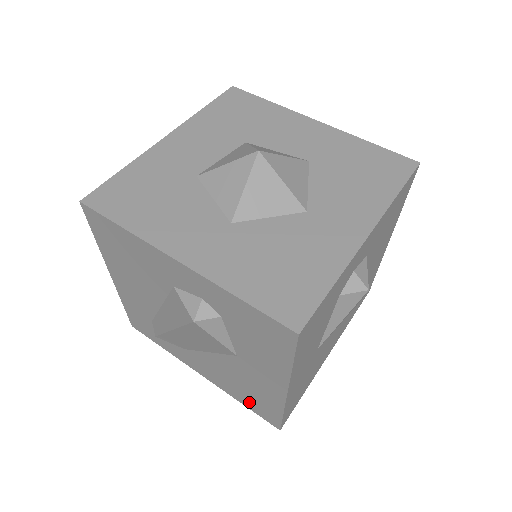
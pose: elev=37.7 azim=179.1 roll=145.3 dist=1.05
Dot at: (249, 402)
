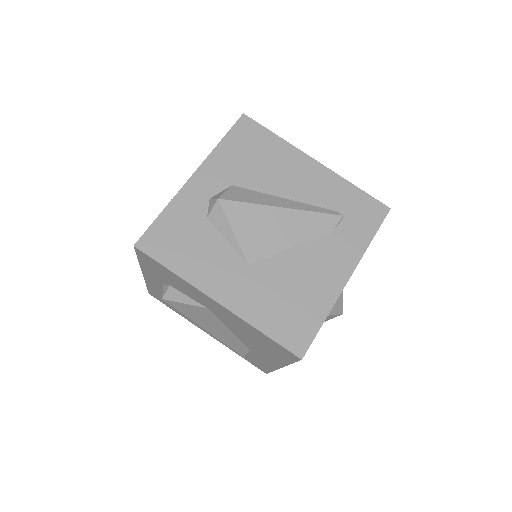
Dot at: (278, 353)
